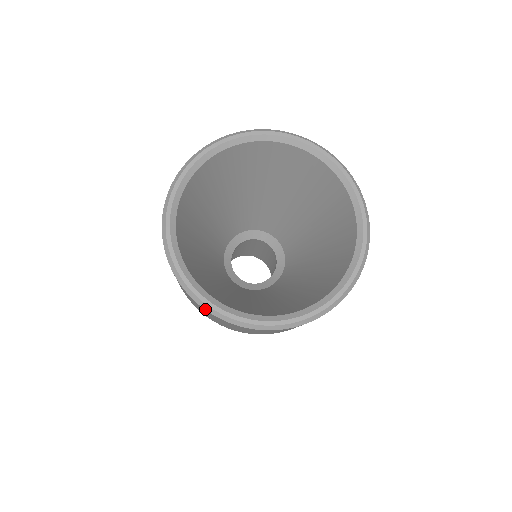
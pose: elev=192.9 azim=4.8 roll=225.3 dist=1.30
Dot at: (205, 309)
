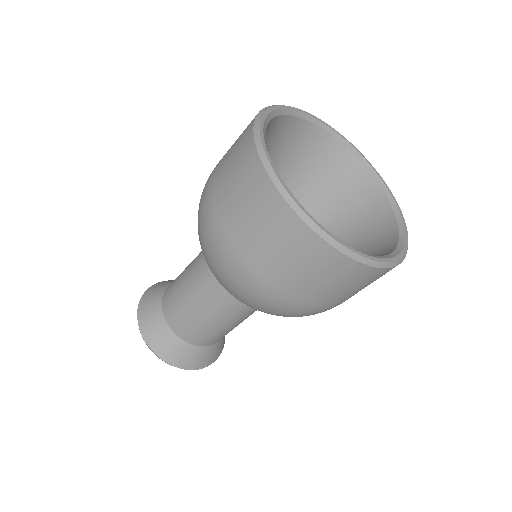
Dot at: (290, 205)
